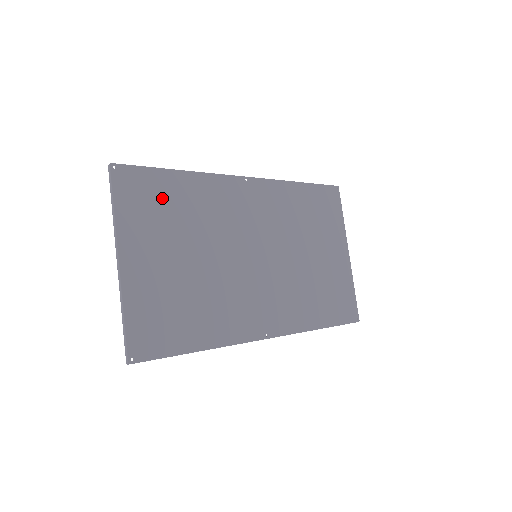
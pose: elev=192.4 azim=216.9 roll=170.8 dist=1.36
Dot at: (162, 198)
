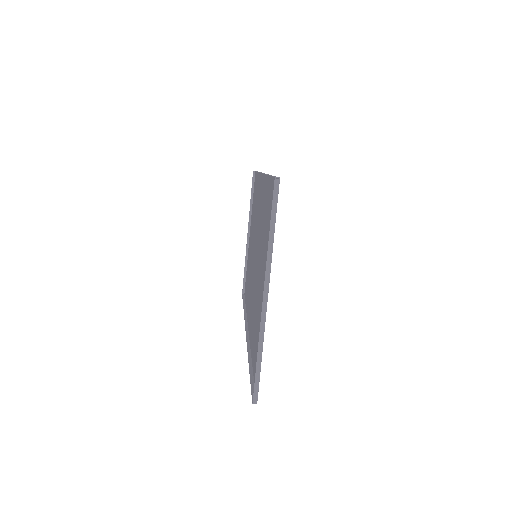
Dot at: occluded
